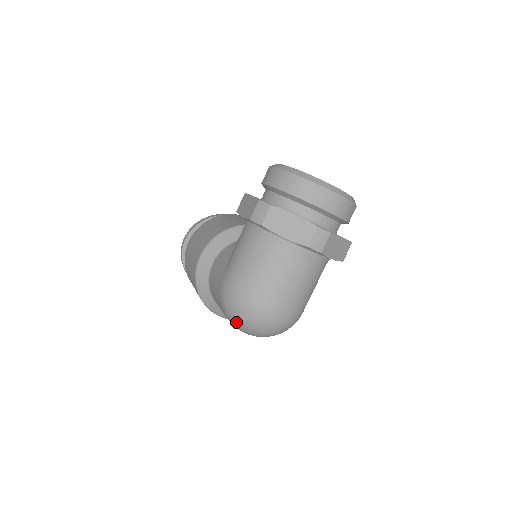
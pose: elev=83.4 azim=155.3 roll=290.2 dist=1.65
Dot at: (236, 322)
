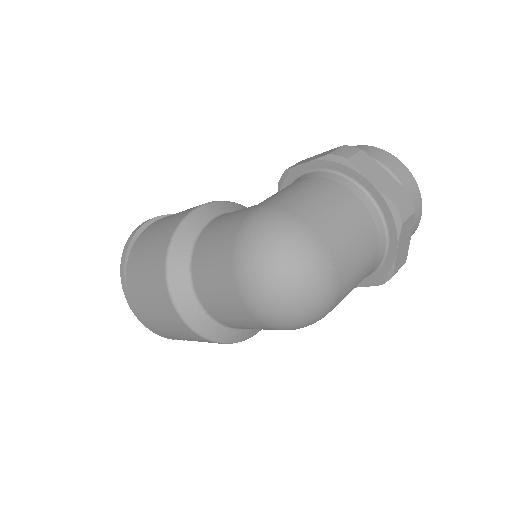
Dot at: (259, 255)
